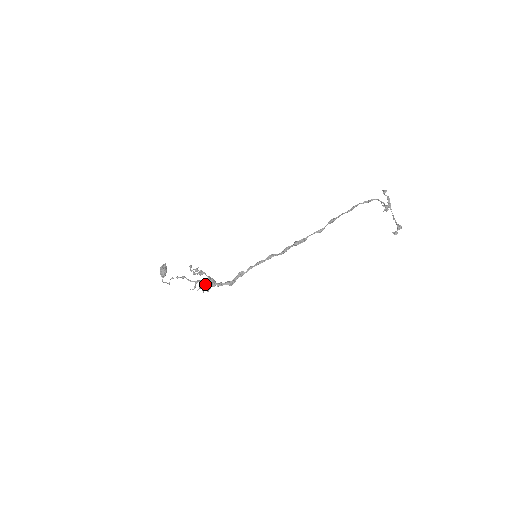
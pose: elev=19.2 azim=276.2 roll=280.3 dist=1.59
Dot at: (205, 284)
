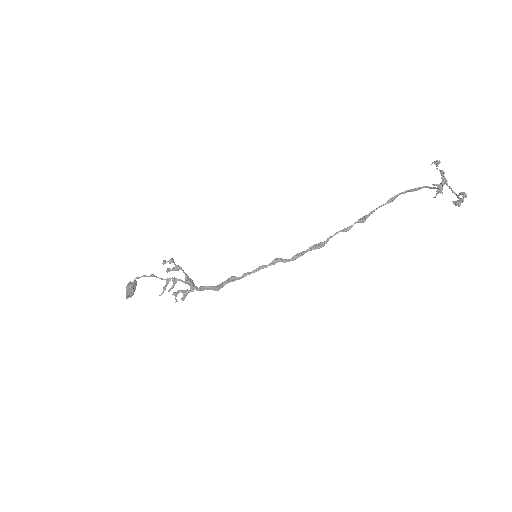
Dot at: (180, 290)
